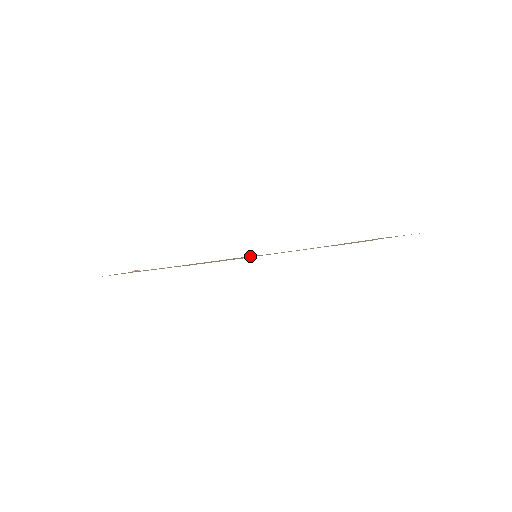
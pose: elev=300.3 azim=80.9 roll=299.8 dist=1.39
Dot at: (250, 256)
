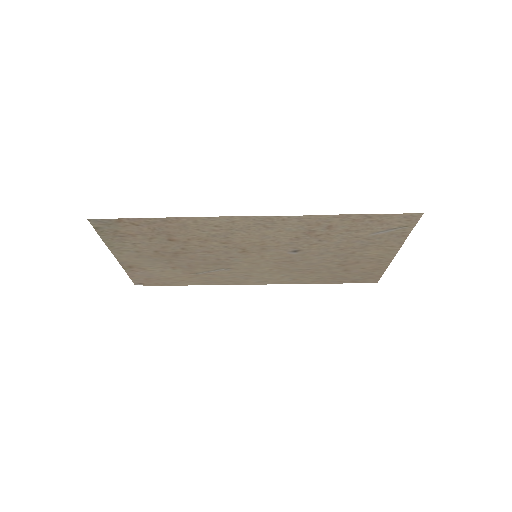
Dot at: (243, 221)
